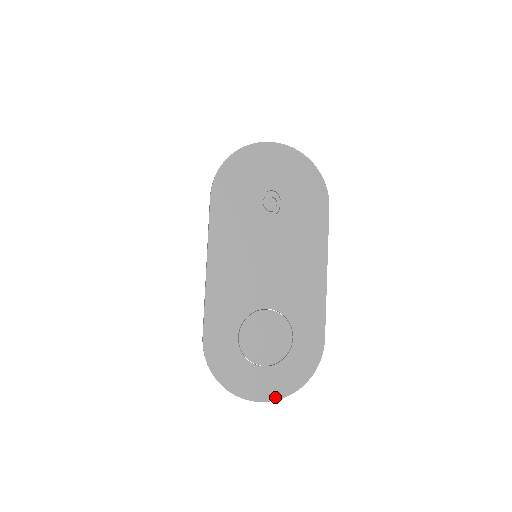
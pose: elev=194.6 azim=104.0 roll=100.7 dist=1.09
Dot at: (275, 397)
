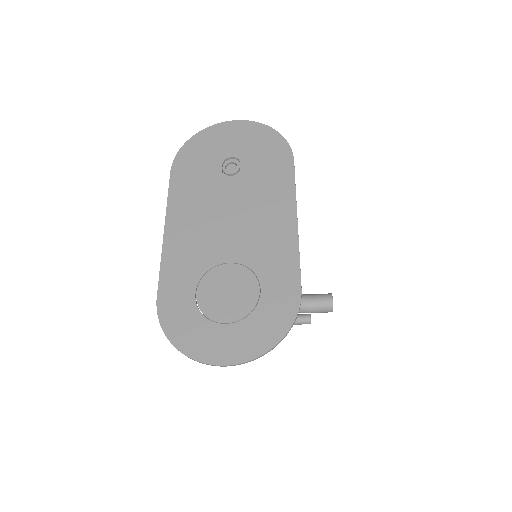
Dot at: (241, 359)
